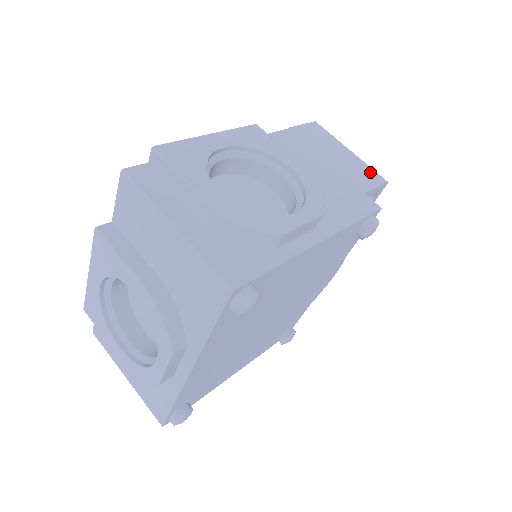
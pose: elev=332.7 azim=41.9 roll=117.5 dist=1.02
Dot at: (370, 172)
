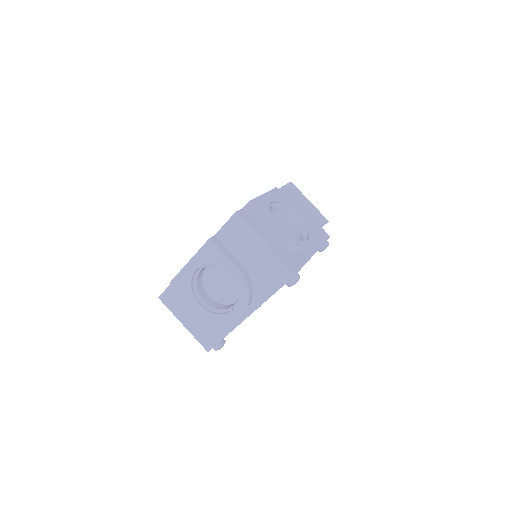
Dot at: (321, 215)
